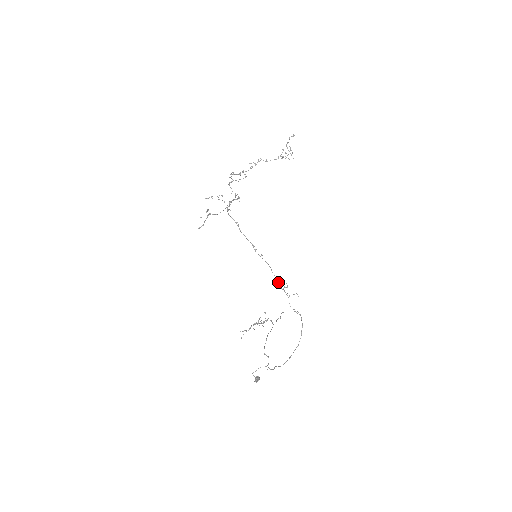
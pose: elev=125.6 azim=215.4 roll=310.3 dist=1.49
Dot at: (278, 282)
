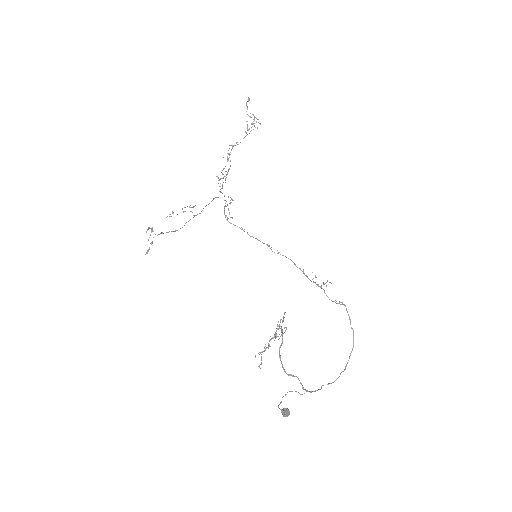
Dot at: (305, 275)
